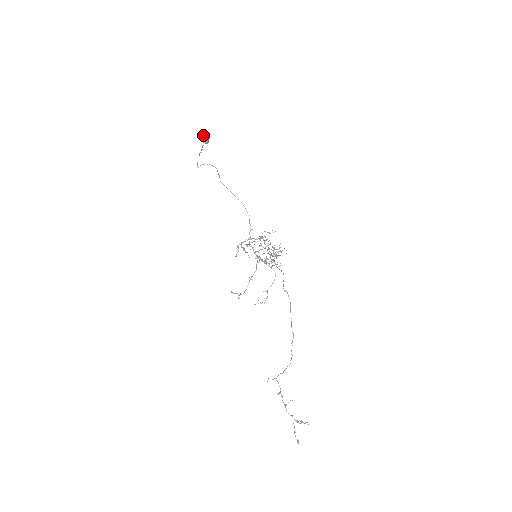
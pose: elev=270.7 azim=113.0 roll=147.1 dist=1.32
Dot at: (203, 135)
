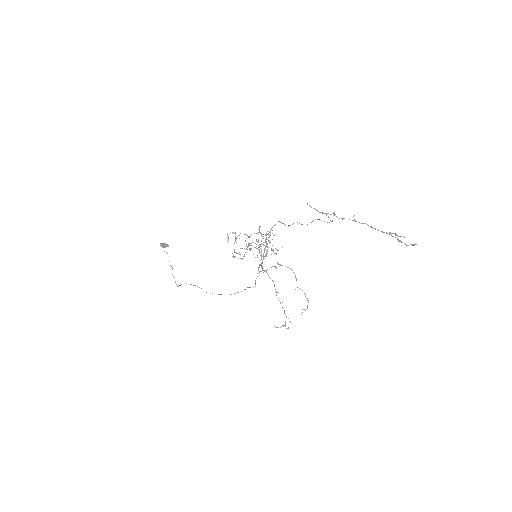
Dot at: (161, 243)
